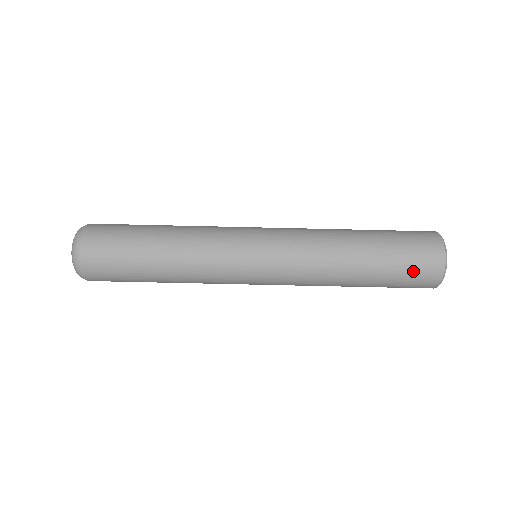
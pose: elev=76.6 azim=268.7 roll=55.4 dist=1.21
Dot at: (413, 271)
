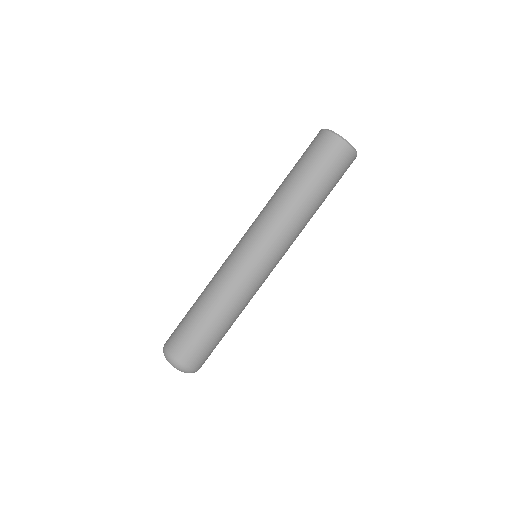
Dot at: (343, 174)
